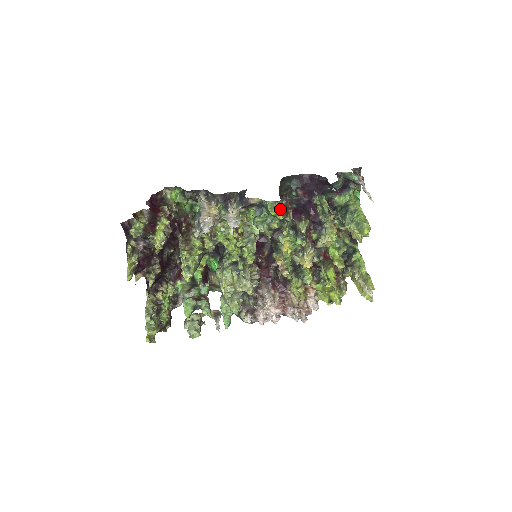
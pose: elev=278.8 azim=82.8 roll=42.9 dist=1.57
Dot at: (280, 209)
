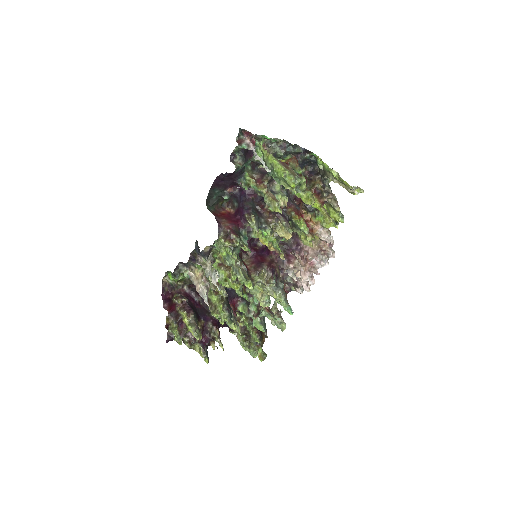
Dot at: (224, 247)
